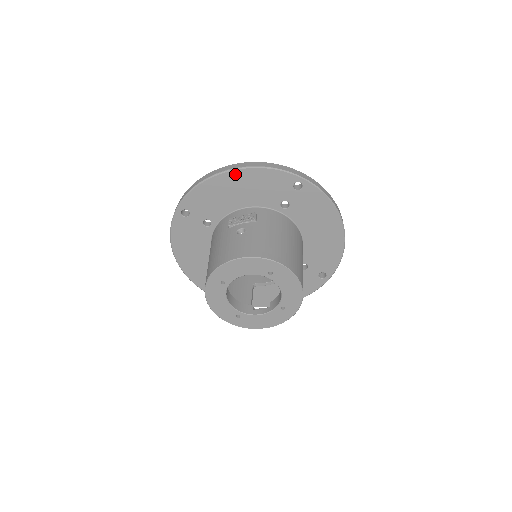
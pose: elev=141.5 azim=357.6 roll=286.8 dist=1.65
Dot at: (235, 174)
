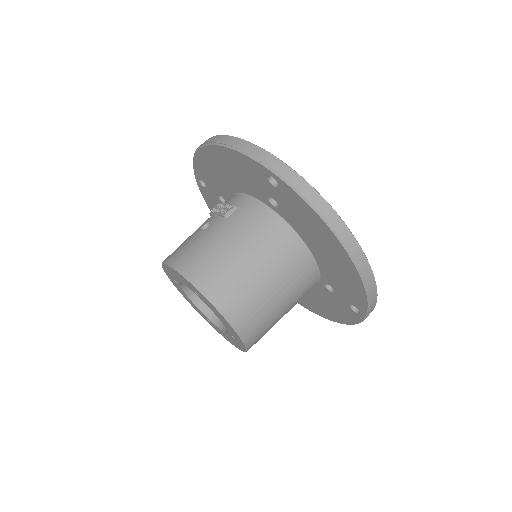
Dot at: (213, 150)
